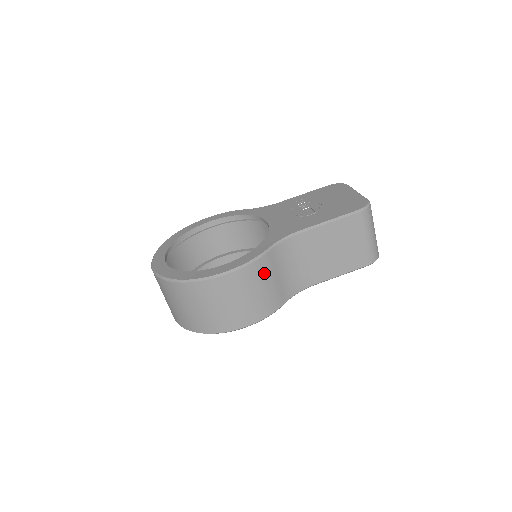
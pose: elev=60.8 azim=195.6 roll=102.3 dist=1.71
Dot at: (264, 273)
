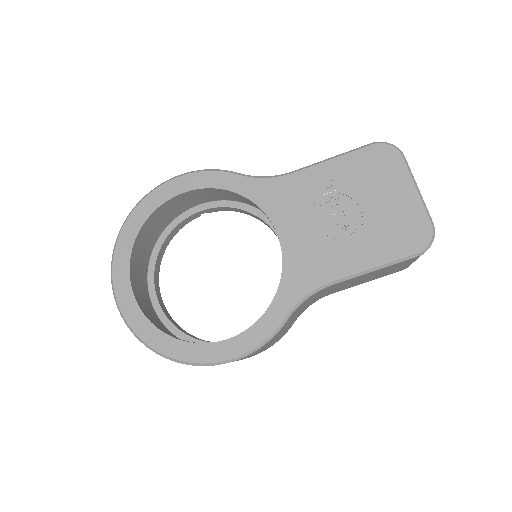
Dot at: (277, 335)
